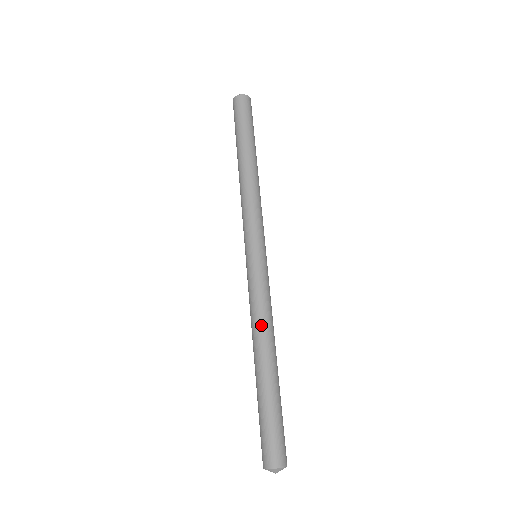
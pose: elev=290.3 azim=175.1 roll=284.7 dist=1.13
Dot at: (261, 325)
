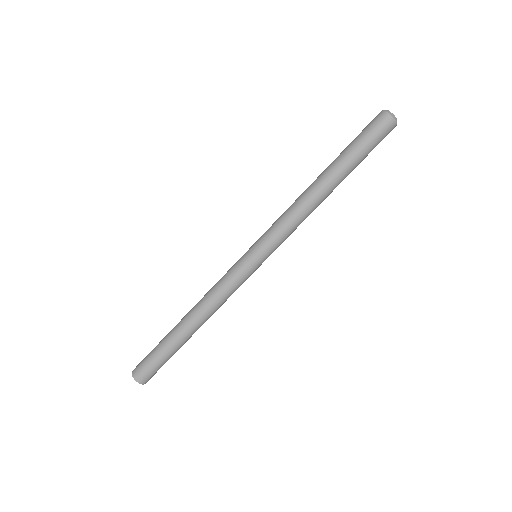
Dot at: (203, 299)
